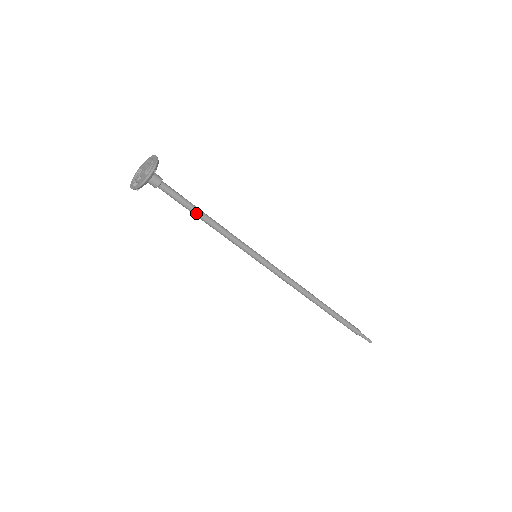
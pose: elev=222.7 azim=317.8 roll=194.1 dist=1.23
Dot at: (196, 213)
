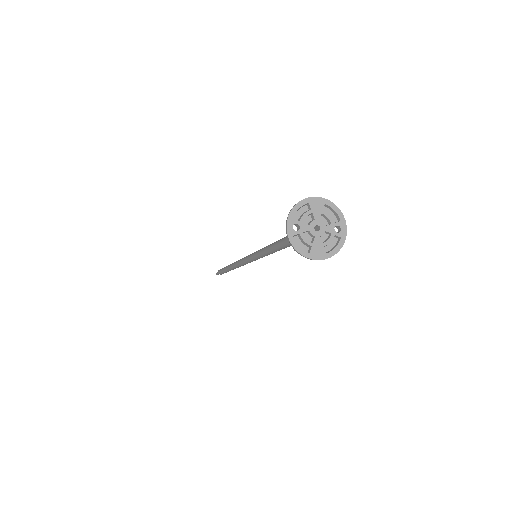
Dot at: (284, 248)
